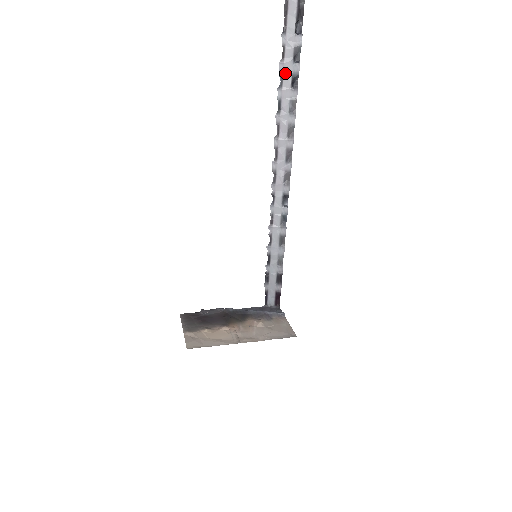
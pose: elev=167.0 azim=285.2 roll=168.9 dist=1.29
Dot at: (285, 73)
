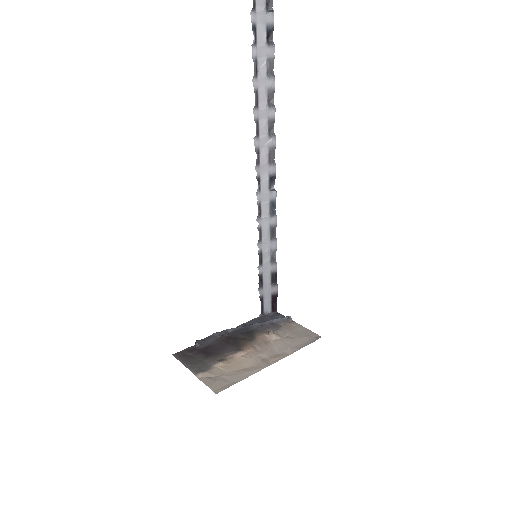
Dot at: (258, 25)
